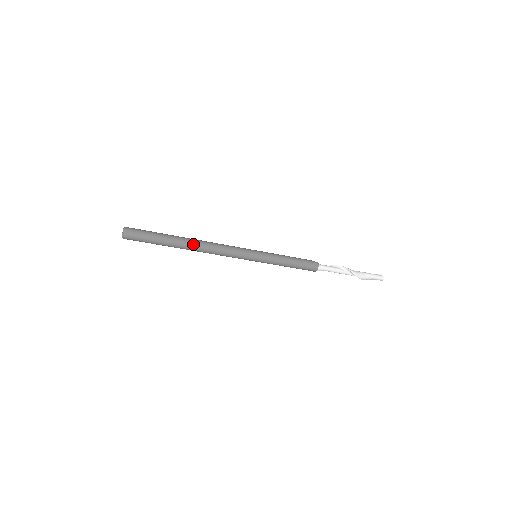
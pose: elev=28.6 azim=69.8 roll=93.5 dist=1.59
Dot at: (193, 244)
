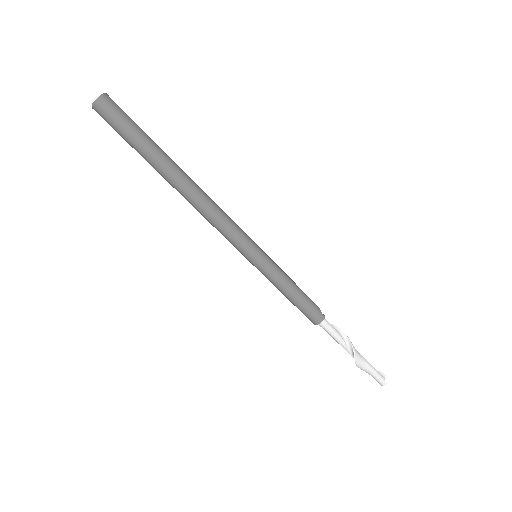
Dot at: (183, 186)
